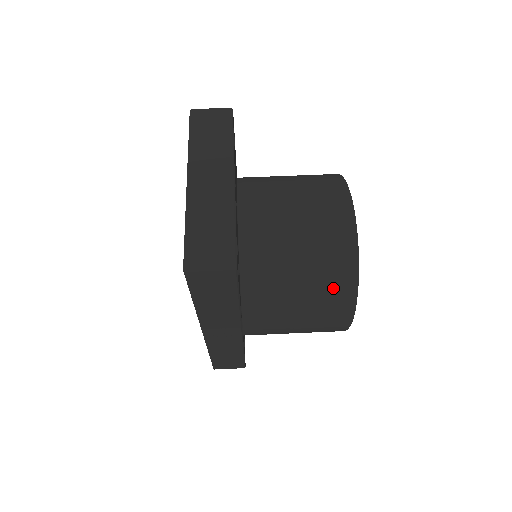
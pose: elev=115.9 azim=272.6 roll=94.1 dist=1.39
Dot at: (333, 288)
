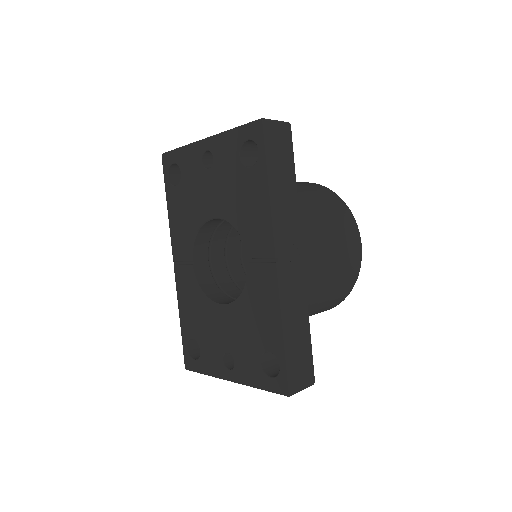
Dot at: (334, 203)
